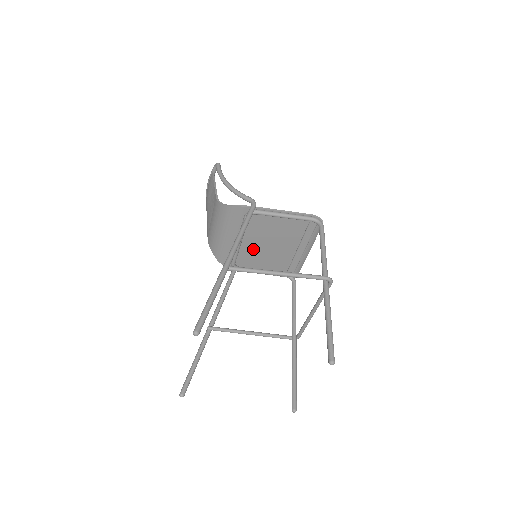
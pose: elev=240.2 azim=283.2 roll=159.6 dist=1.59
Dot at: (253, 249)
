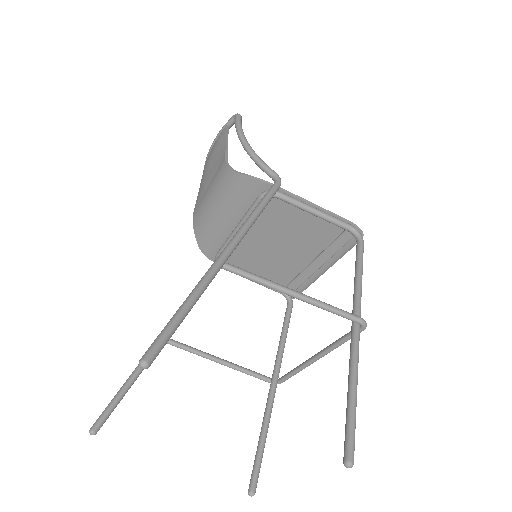
Dot at: (252, 245)
